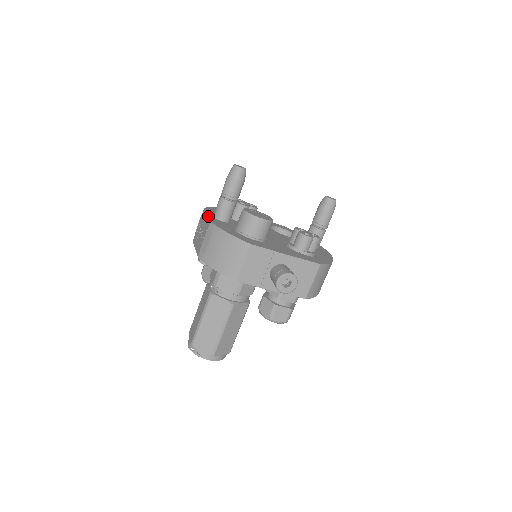
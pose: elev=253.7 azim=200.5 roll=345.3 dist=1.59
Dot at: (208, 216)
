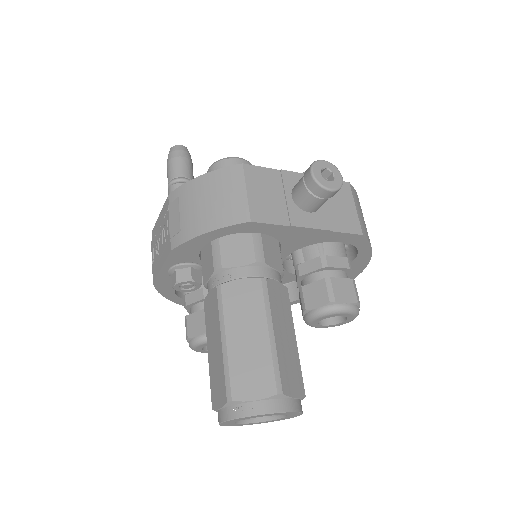
Dot at: (162, 210)
